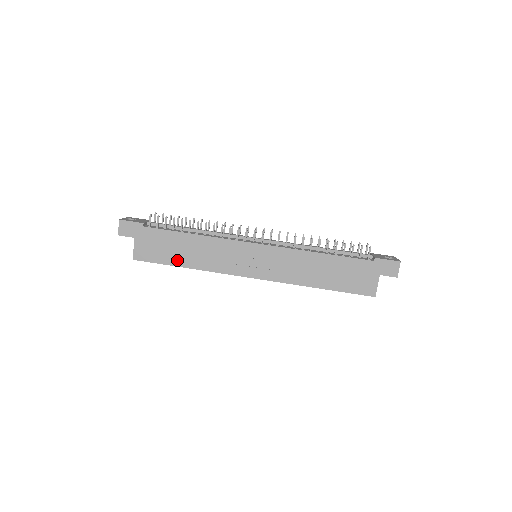
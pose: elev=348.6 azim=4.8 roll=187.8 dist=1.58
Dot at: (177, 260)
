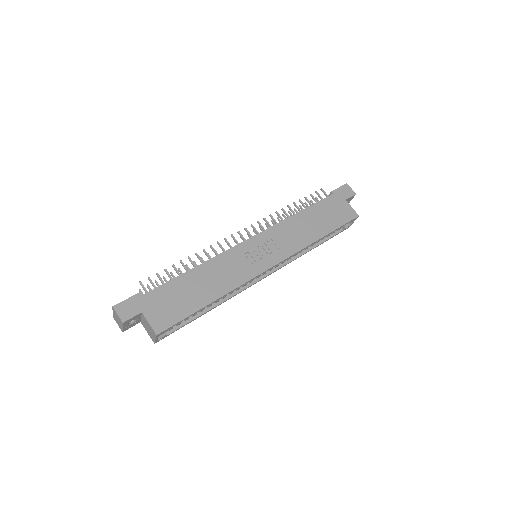
Dot at: (199, 301)
